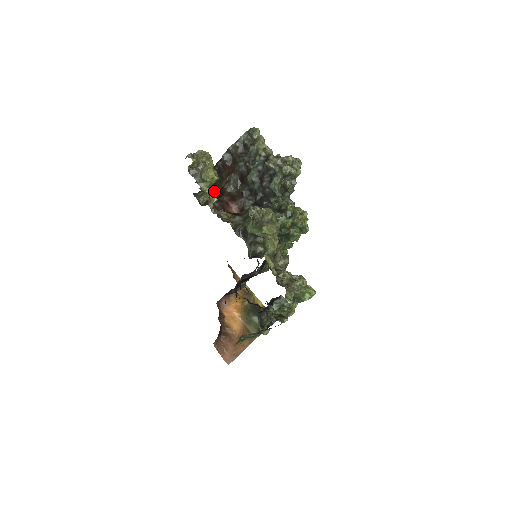
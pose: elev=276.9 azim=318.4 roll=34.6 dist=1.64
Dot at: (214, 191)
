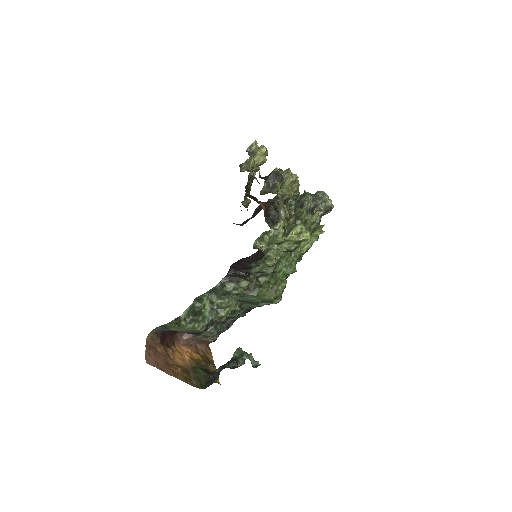
Dot at: occluded
